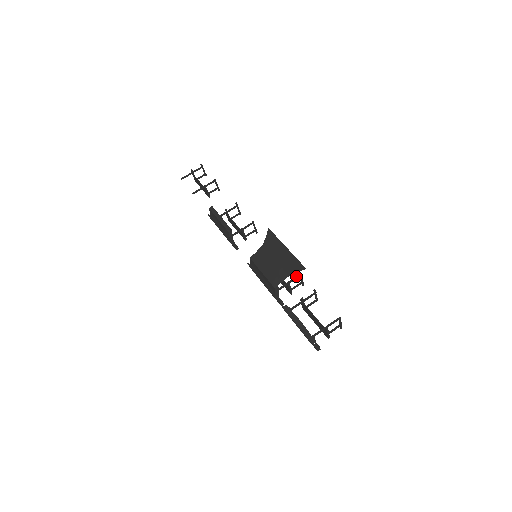
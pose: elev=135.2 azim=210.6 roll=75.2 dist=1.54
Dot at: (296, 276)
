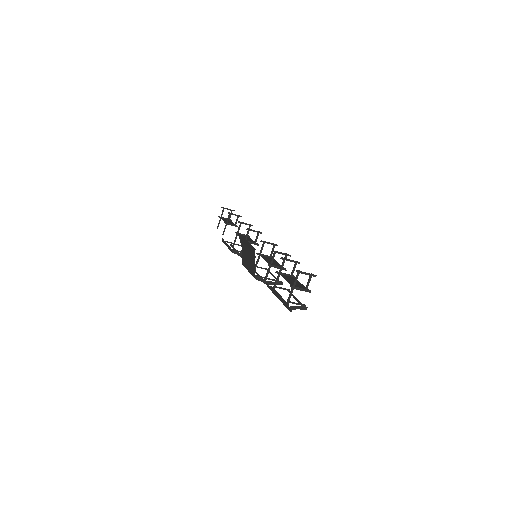
Dot at: (273, 255)
